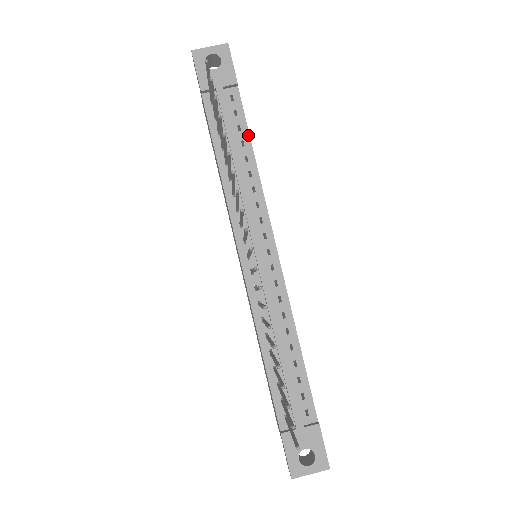
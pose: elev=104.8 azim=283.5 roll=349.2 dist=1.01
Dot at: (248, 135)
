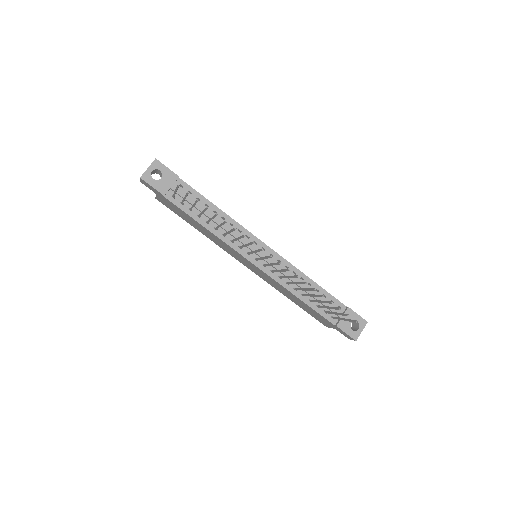
Dot at: (206, 199)
